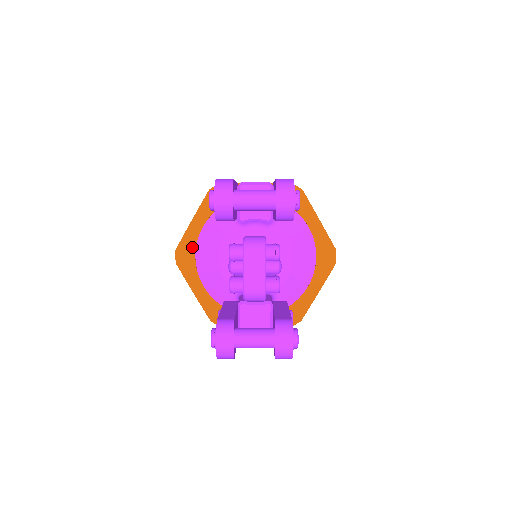
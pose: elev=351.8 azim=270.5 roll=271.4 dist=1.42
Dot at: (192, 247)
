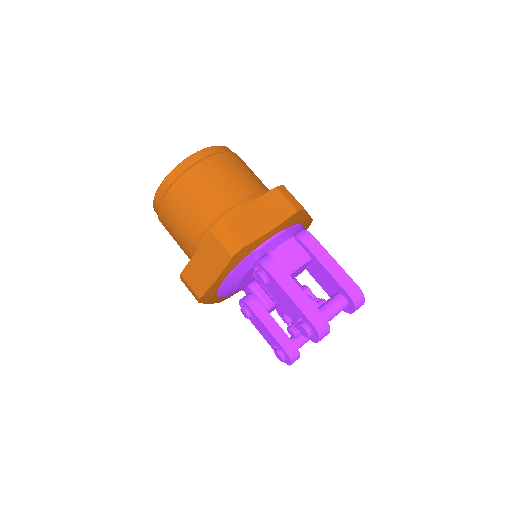
Dot at: (215, 291)
